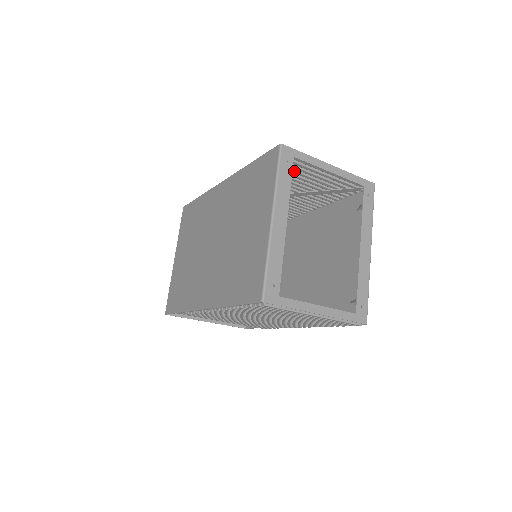
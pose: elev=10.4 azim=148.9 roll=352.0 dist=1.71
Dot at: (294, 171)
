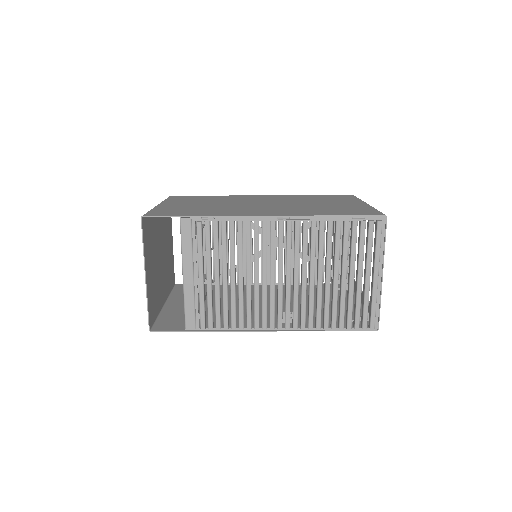
Dot at: occluded
